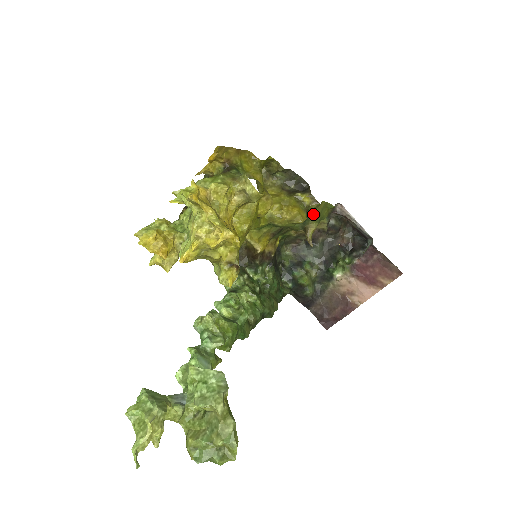
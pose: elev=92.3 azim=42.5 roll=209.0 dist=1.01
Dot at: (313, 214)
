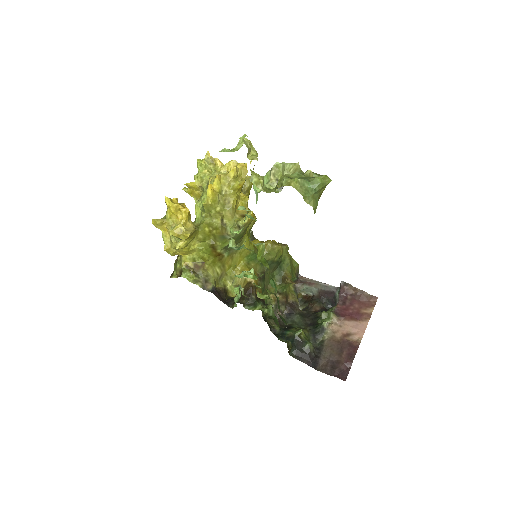
Dot at: (285, 260)
